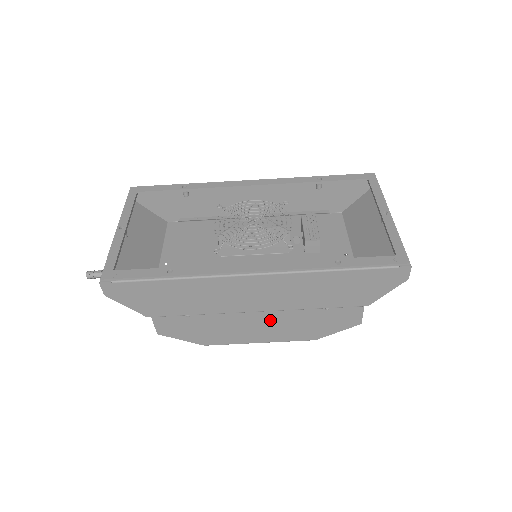
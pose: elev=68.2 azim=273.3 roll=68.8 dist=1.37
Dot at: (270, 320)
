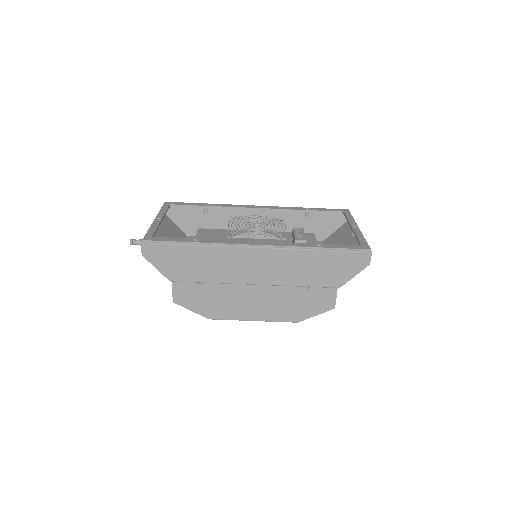
Dot at: (264, 297)
